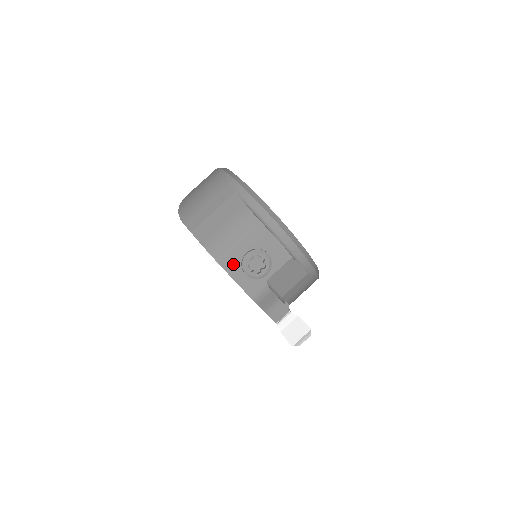
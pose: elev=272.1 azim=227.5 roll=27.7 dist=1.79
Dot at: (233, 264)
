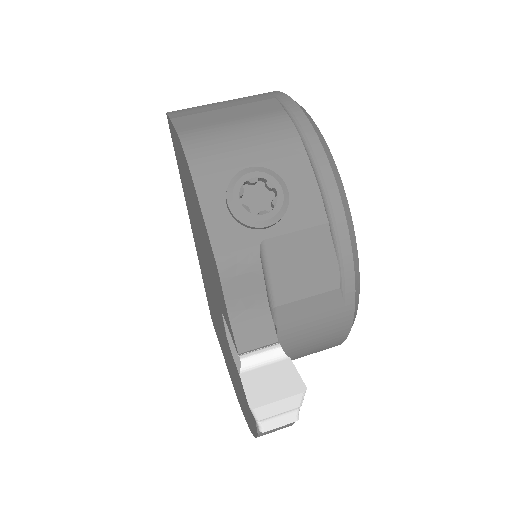
Dot at: (214, 176)
